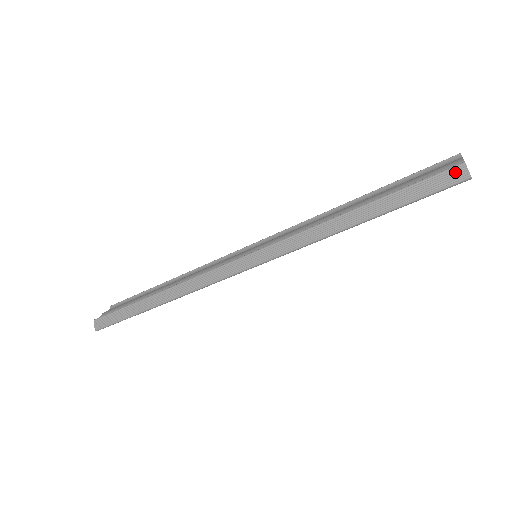
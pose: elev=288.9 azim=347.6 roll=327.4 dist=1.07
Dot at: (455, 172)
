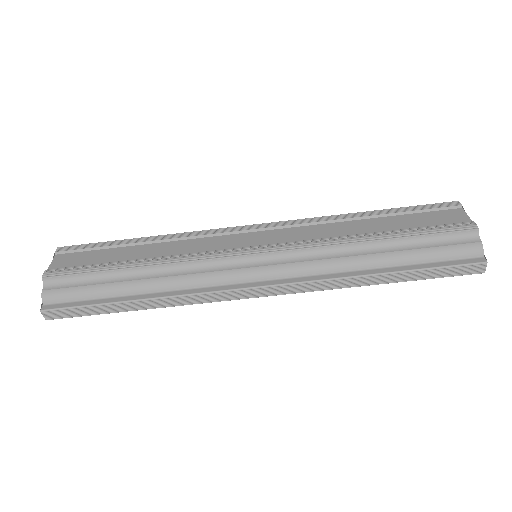
Dot at: (477, 268)
